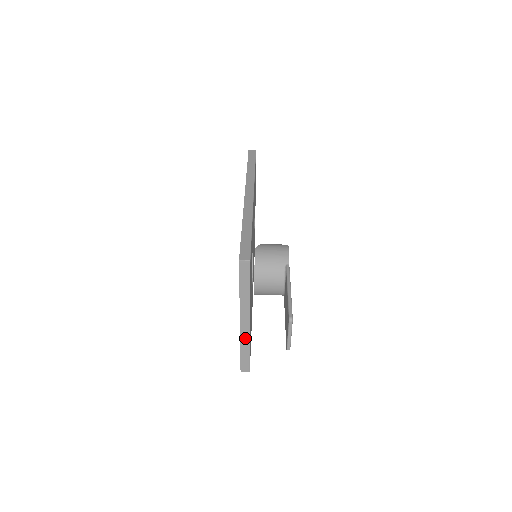
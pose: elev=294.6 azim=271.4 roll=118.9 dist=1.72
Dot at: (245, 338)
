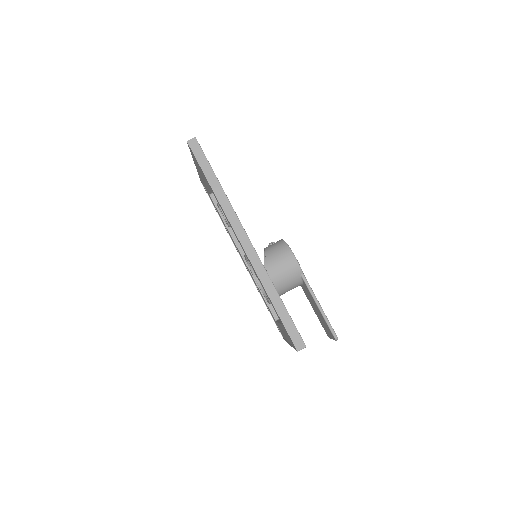
Dot at: occluded
